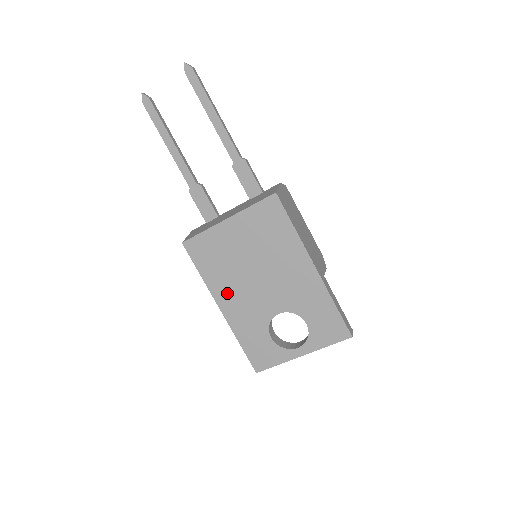
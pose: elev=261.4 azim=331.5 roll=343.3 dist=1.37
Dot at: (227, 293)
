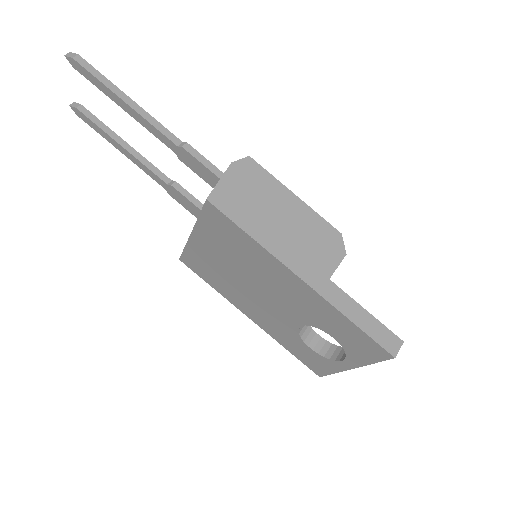
Dot at: (244, 304)
